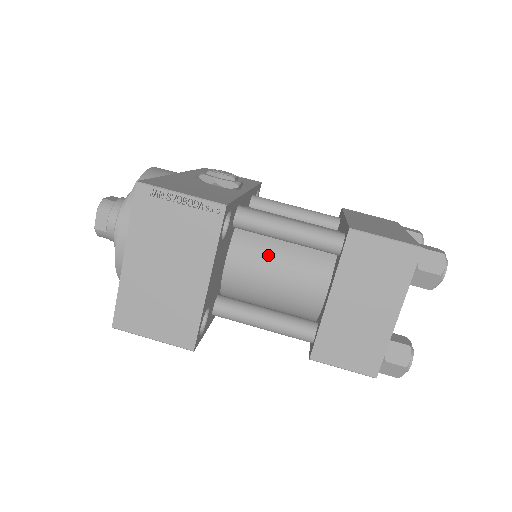
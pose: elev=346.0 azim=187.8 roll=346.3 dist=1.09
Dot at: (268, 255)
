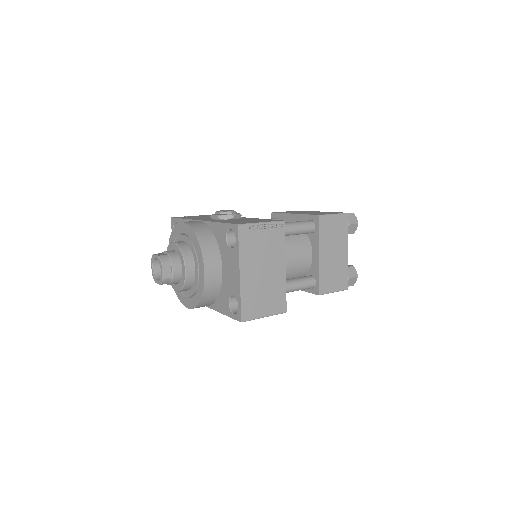
Dot at: occluded
